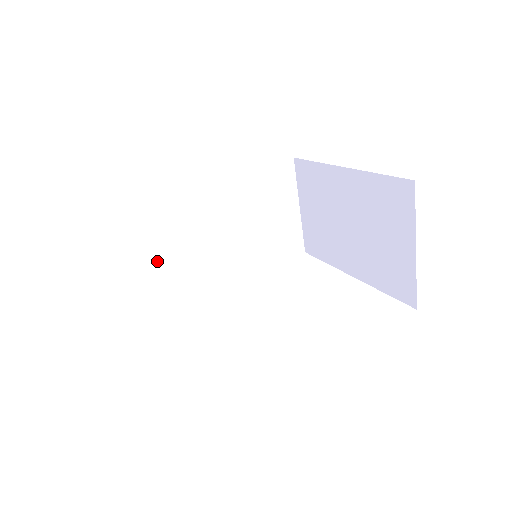
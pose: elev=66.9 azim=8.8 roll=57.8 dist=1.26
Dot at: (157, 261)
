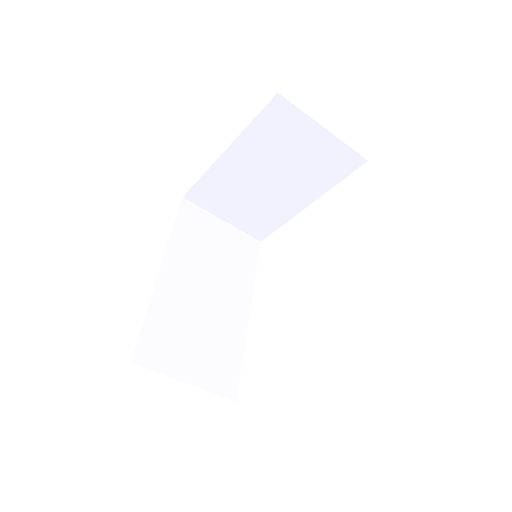
Dot at: (202, 356)
